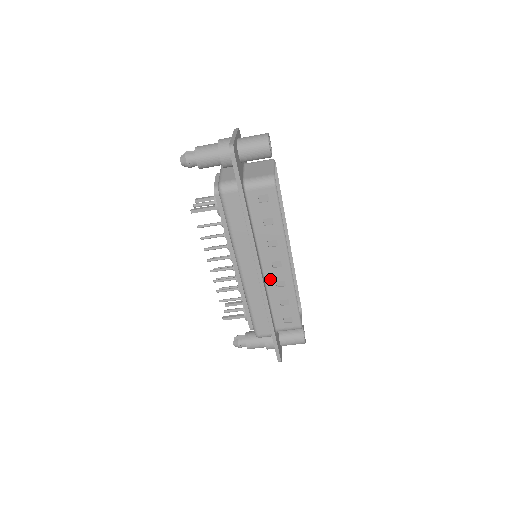
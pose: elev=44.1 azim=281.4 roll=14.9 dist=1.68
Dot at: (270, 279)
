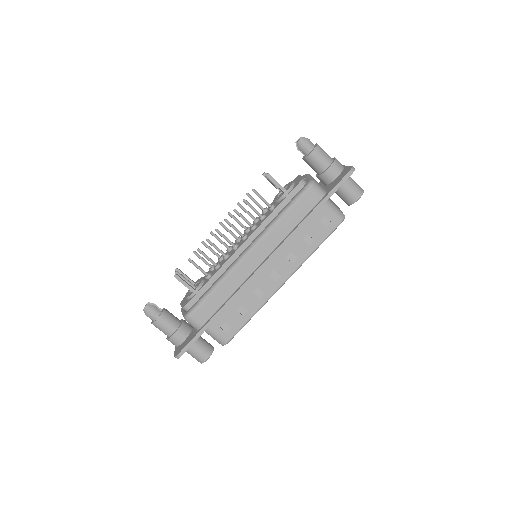
Dot at: (257, 281)
